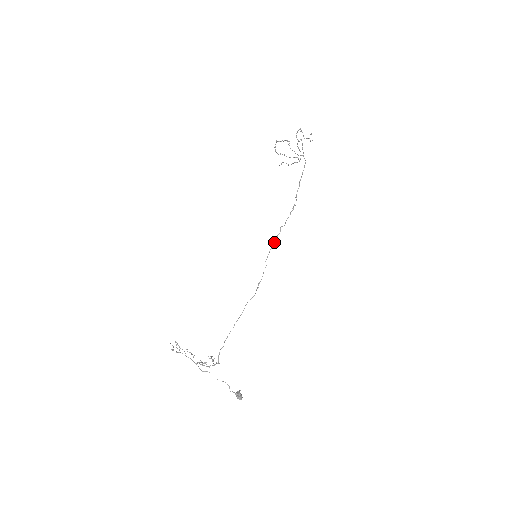
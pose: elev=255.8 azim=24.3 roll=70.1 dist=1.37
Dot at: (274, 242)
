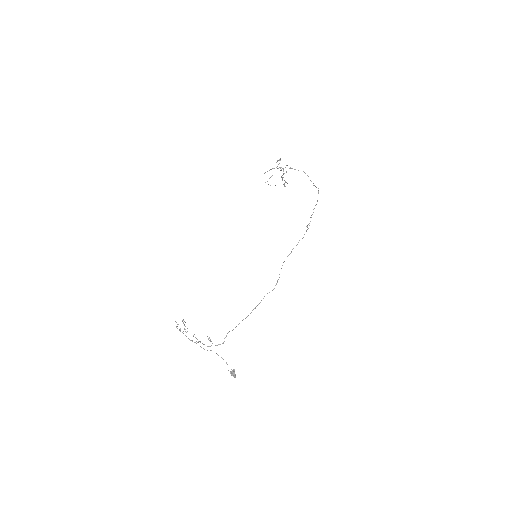
Dot at: occluded
